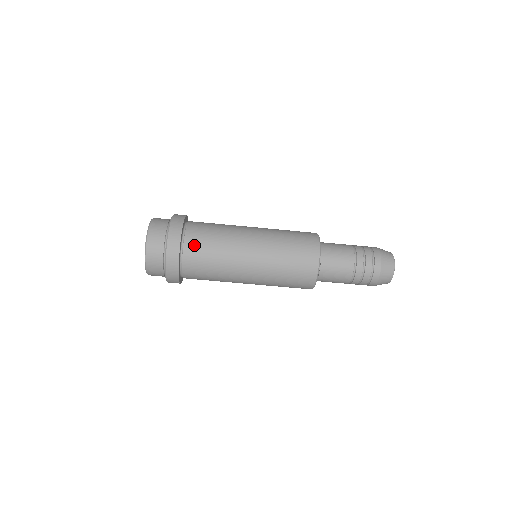
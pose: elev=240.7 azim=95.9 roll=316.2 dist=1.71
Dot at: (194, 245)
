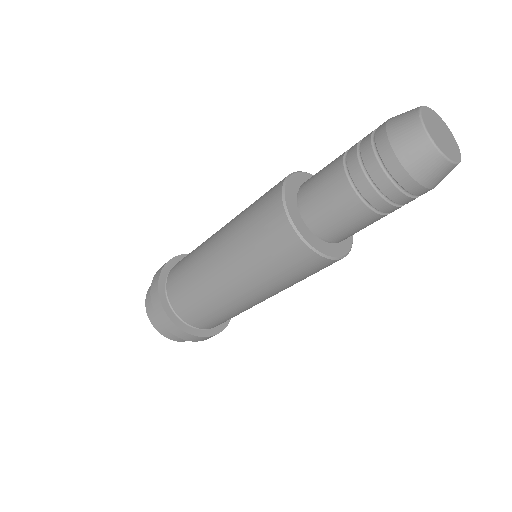
Dot at: (194, 319)
